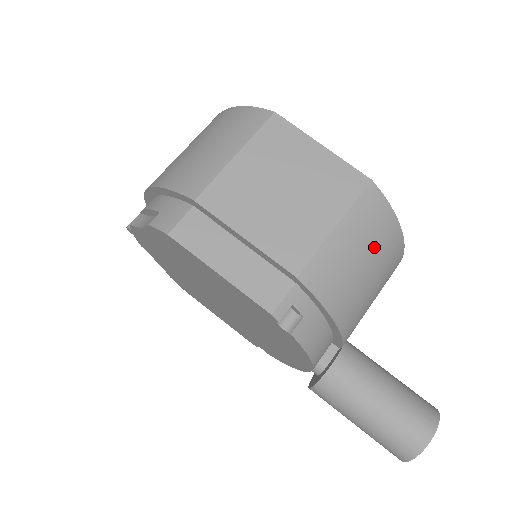
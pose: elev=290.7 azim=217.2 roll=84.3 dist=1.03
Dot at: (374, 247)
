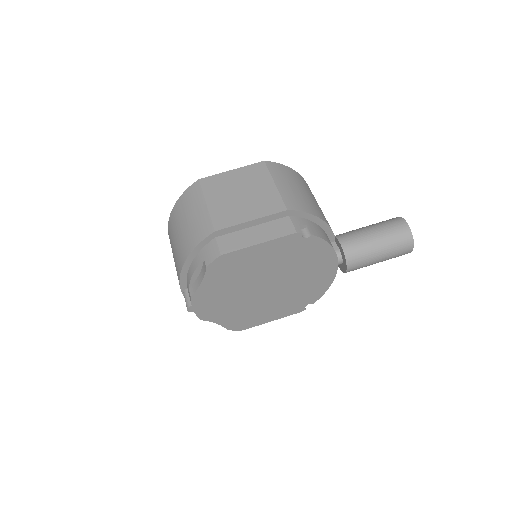
Dot at: (296, 182)
